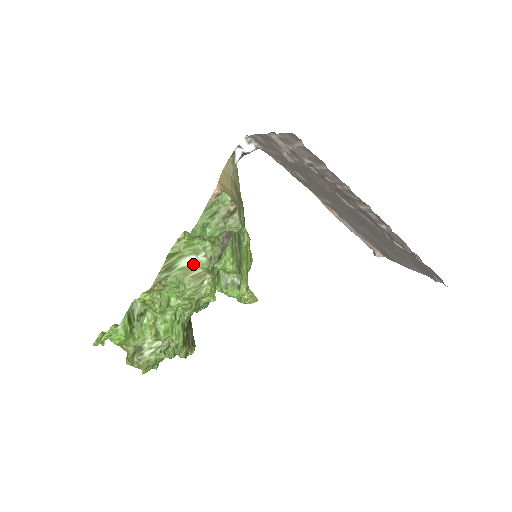
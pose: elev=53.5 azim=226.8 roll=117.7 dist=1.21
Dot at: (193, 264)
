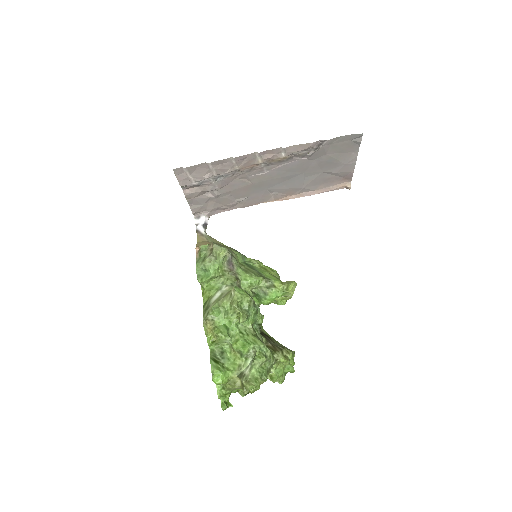
Dot at: (221, 295)
